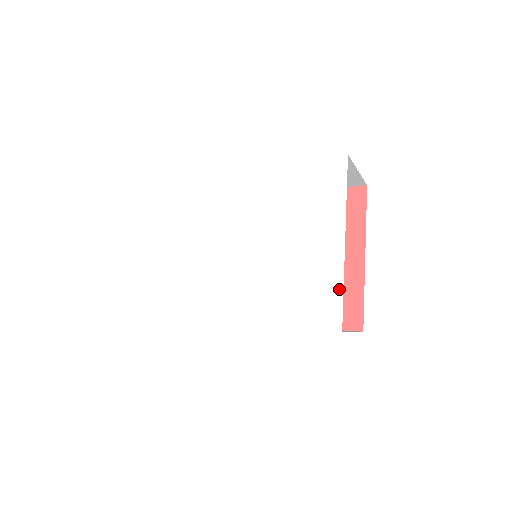
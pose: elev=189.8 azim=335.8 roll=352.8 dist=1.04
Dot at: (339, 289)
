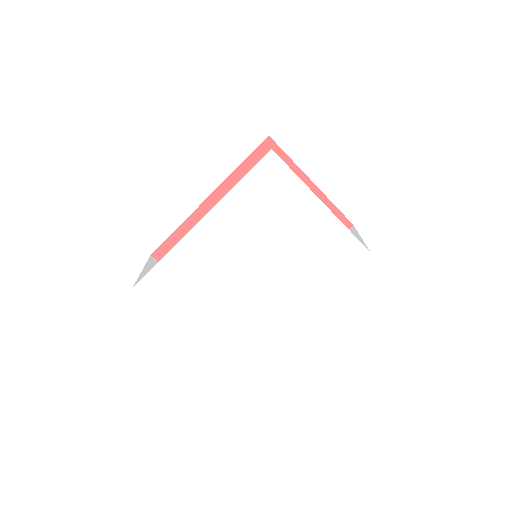
Dot at: (347, 233)
